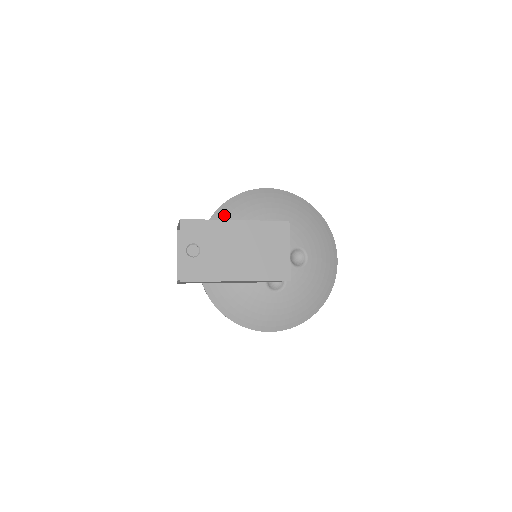
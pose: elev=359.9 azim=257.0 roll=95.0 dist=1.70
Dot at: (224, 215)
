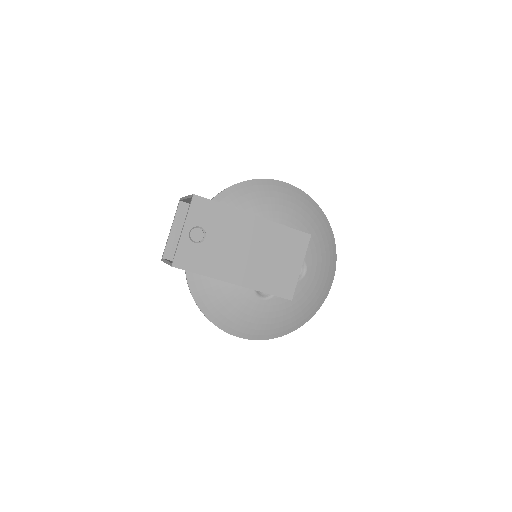
Dot at: (233, 197)
